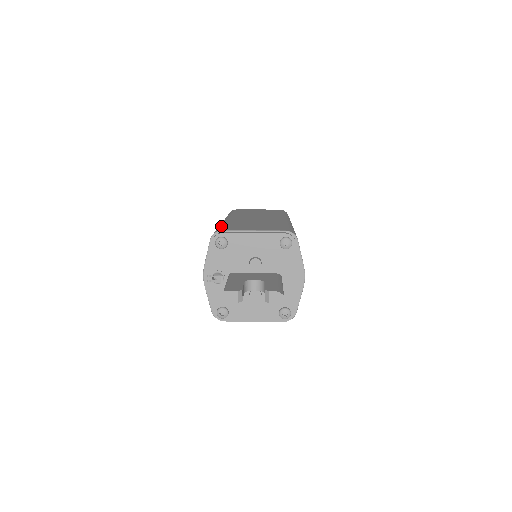
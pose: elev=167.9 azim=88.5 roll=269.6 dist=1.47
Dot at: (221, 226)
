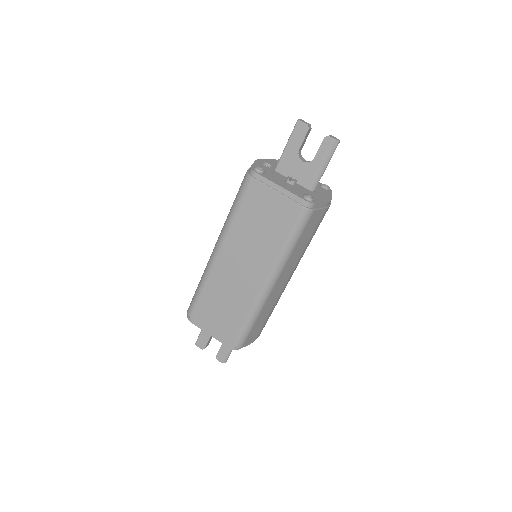
Dot at: (197, 298)
